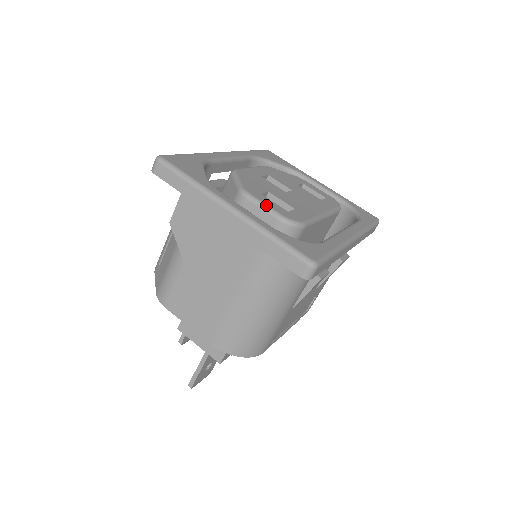
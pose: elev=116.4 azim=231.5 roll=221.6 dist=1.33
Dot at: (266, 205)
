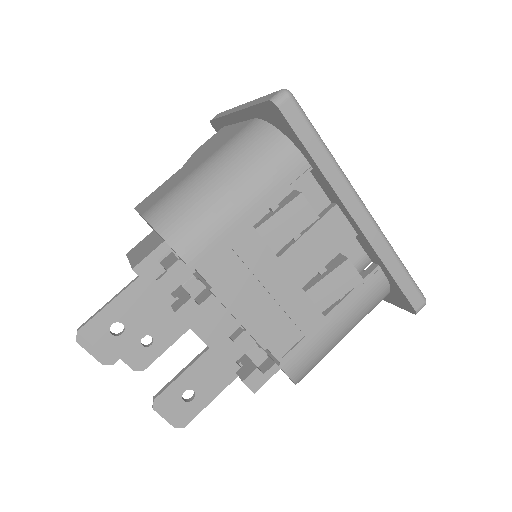
Dot at: occluded
